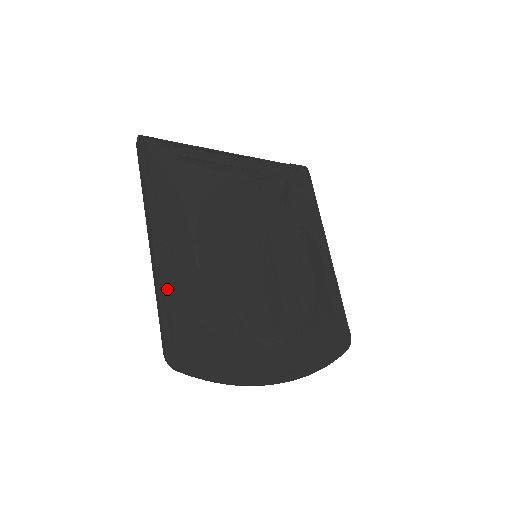
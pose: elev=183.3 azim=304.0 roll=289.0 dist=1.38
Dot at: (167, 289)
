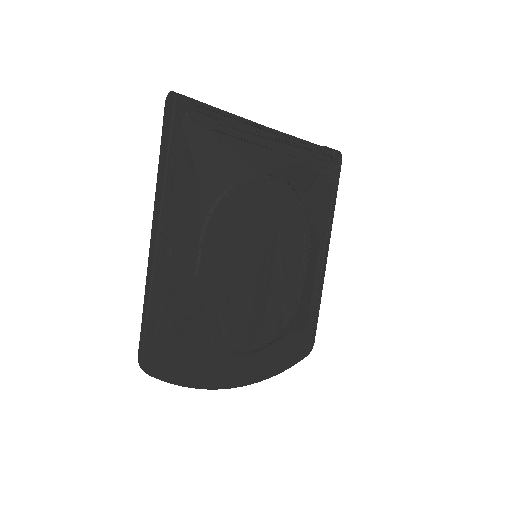
Dot at: (158, 294)
